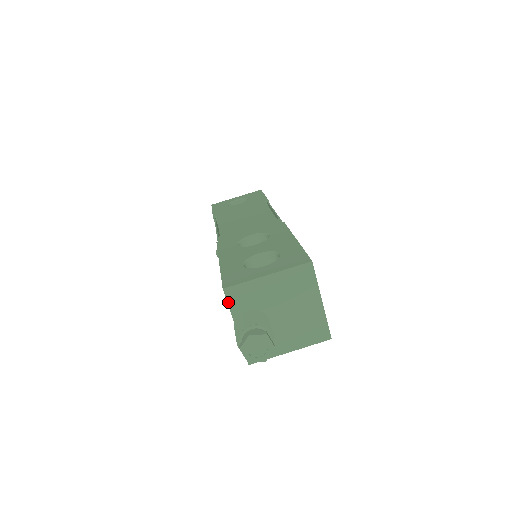
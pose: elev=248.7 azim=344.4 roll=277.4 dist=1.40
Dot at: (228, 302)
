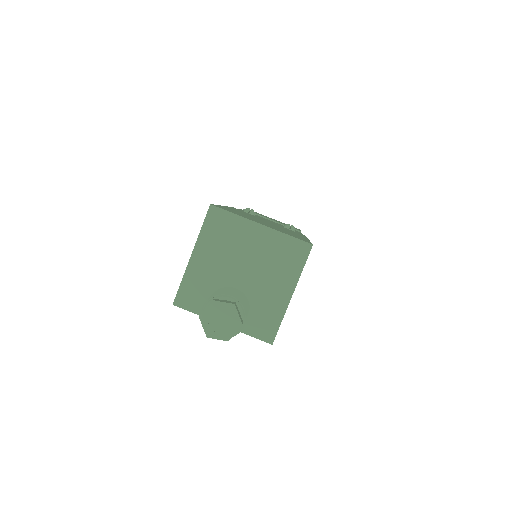
Dot at: (189, 310)
